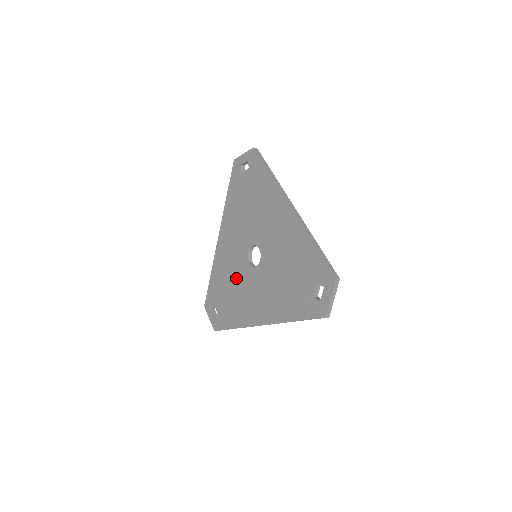
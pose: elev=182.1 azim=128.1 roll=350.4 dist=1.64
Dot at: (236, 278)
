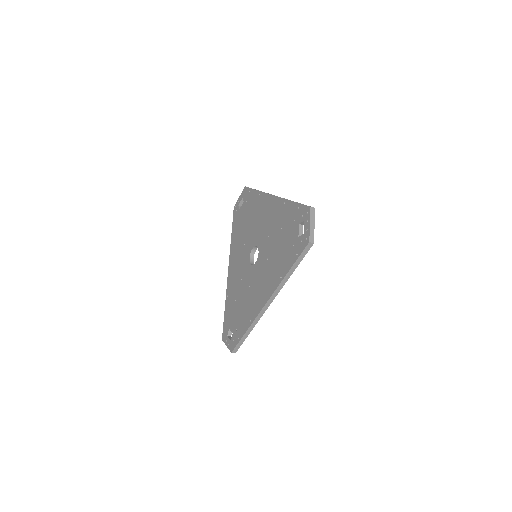
Dot at: (243, 287)
